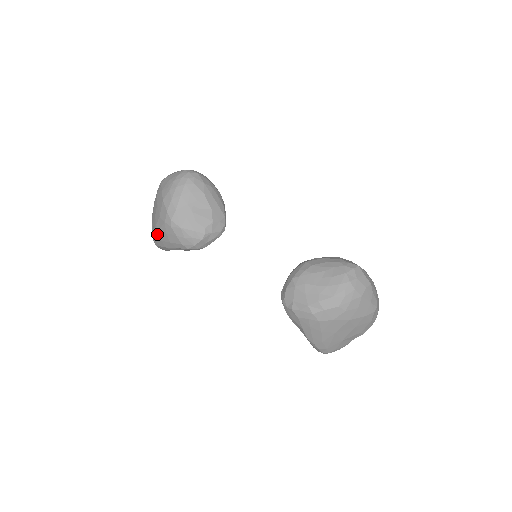
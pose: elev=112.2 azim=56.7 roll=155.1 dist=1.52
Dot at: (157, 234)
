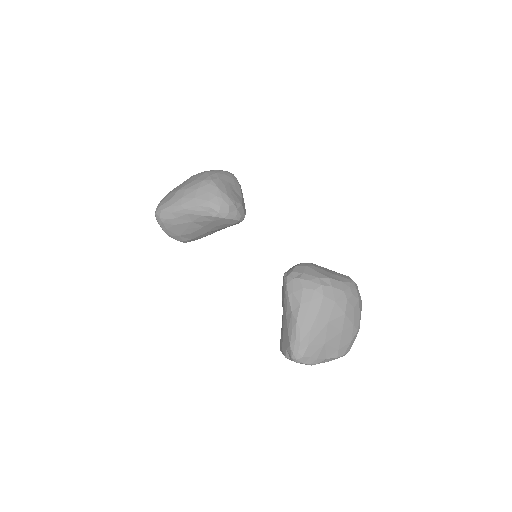
Dot at: (179, 193)
